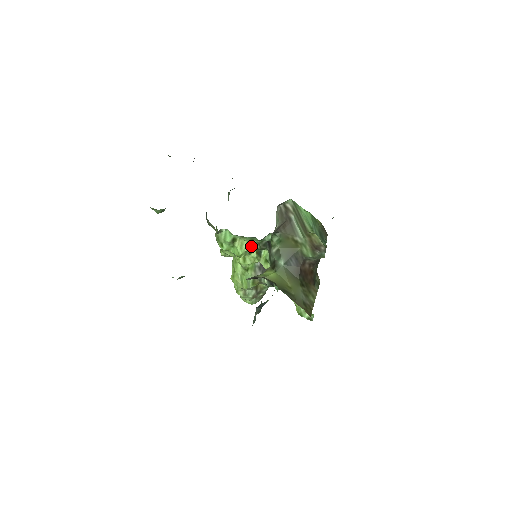
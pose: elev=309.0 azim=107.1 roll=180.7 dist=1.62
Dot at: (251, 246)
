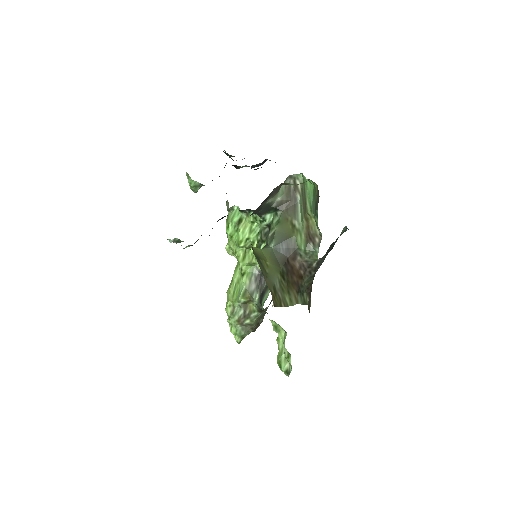
Dot at: (253, 233)
